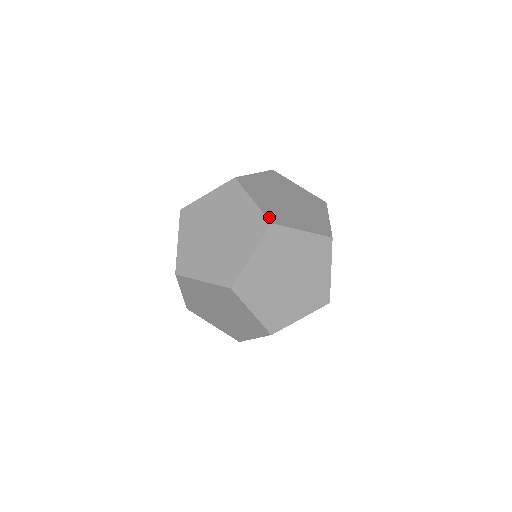
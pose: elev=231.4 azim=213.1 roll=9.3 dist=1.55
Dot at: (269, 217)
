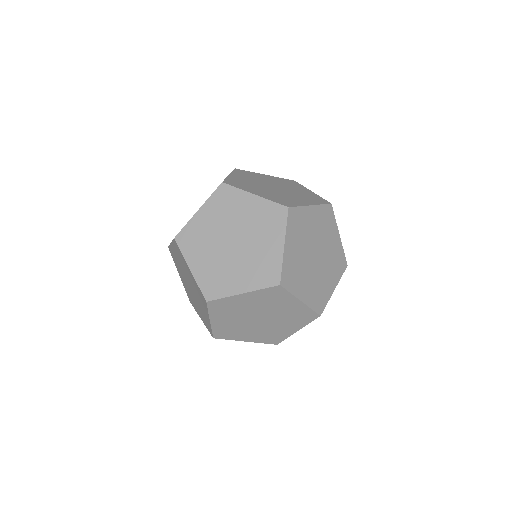
Dot at: (317, 310)
